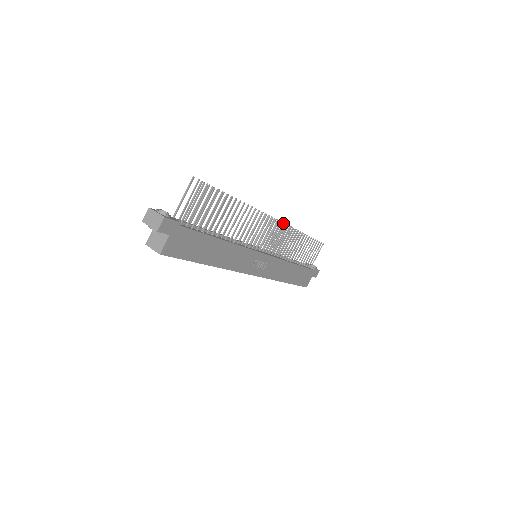
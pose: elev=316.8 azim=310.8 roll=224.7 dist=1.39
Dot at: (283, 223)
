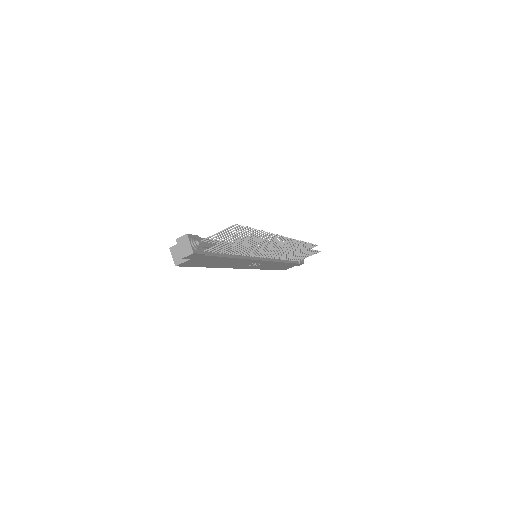
Dot at: occluded
